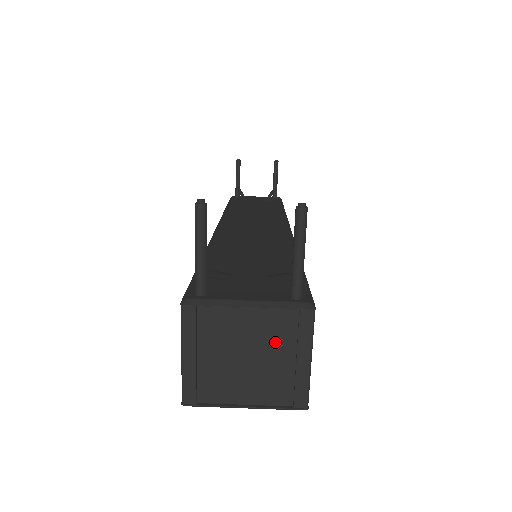
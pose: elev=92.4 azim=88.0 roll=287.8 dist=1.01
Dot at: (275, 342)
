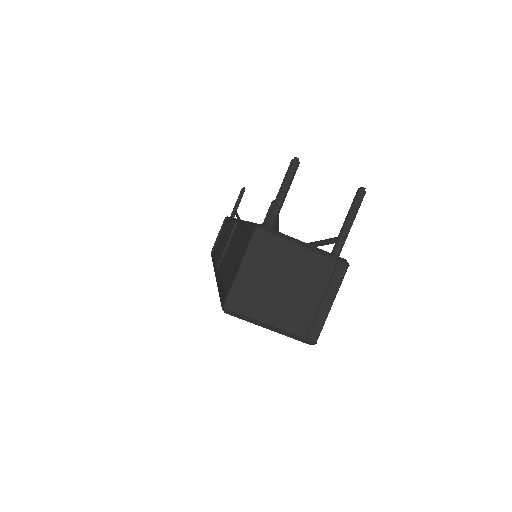
Dot at: (312, 281)
